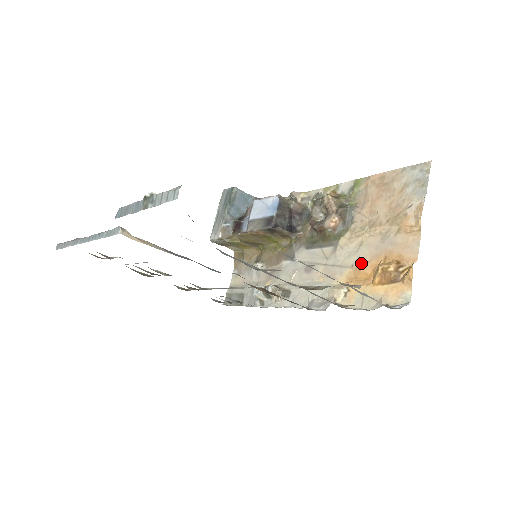
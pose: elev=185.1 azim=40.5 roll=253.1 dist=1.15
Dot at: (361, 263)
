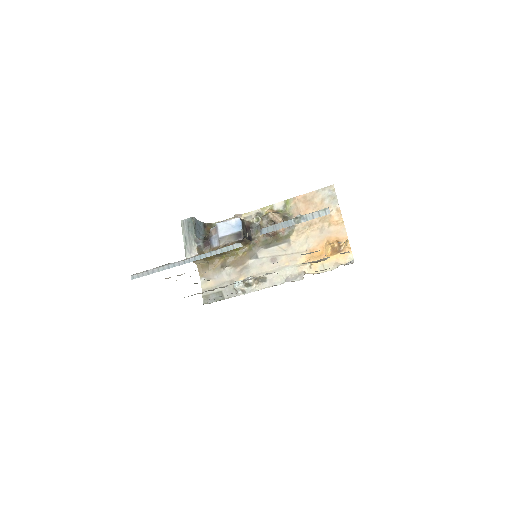
Dot at: (312, 247)
